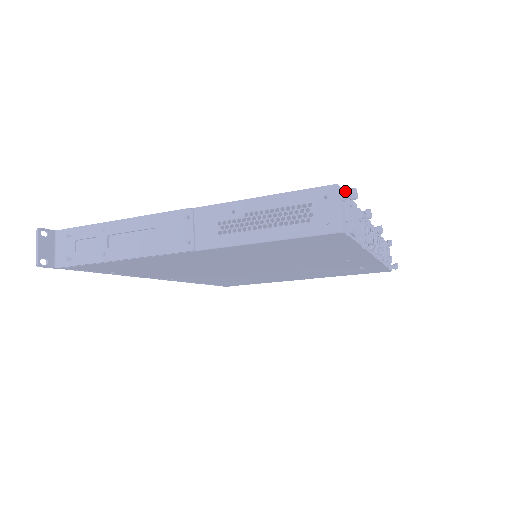
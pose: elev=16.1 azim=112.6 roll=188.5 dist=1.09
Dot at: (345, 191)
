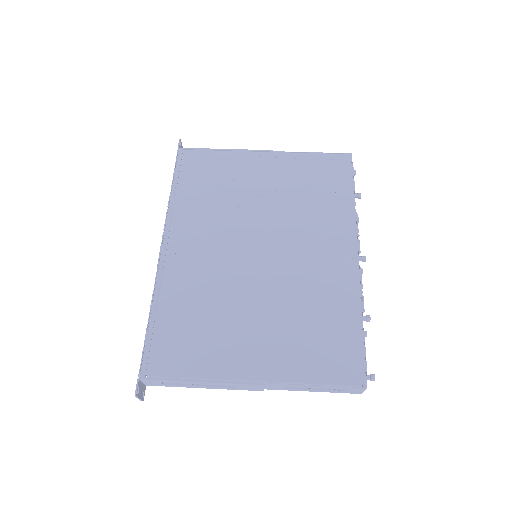
Dot at: (368, 379)
